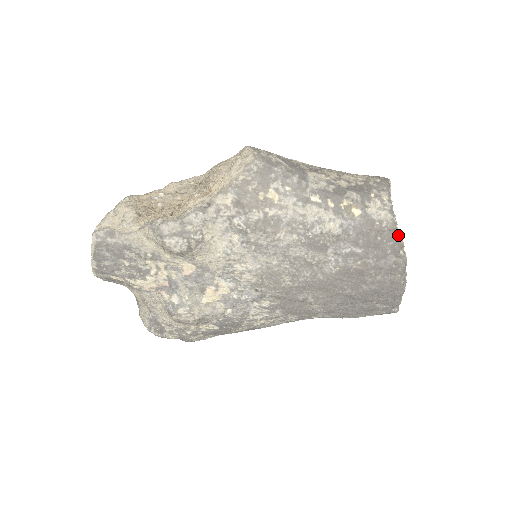
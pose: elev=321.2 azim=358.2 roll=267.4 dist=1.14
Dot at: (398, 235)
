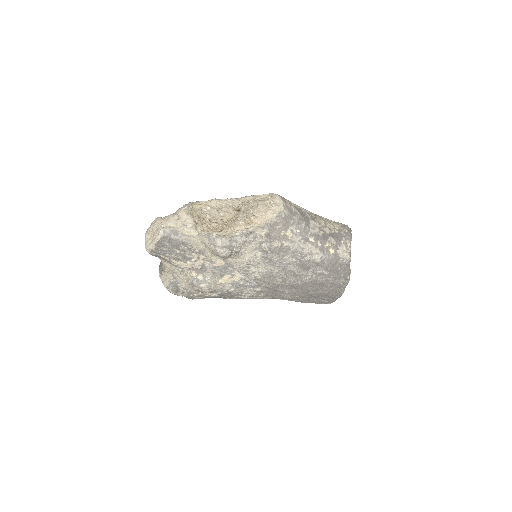
Dot at: occluded
